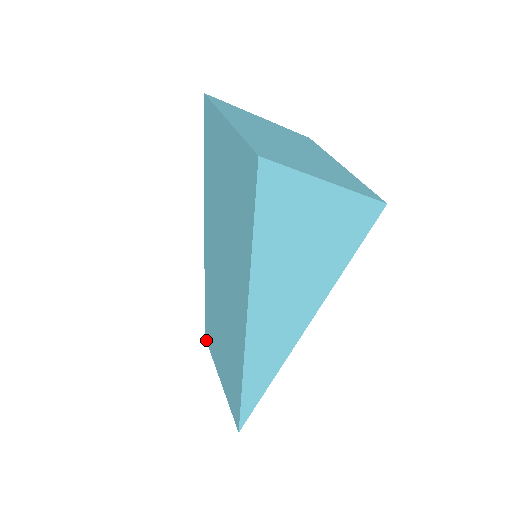
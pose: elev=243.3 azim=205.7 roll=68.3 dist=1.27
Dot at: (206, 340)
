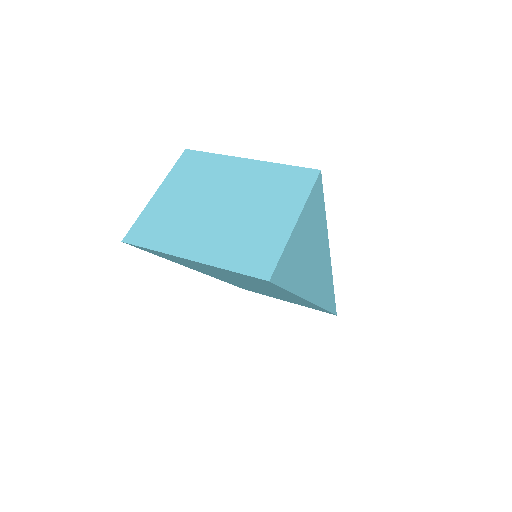
Dot at: occluded
